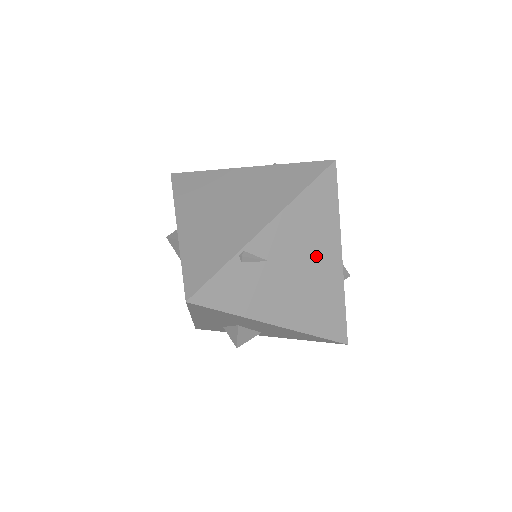
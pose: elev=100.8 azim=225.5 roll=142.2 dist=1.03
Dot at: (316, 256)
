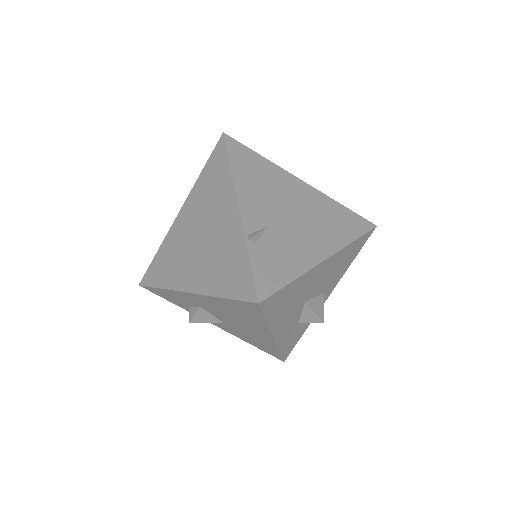
Dot at: (289, 195)
